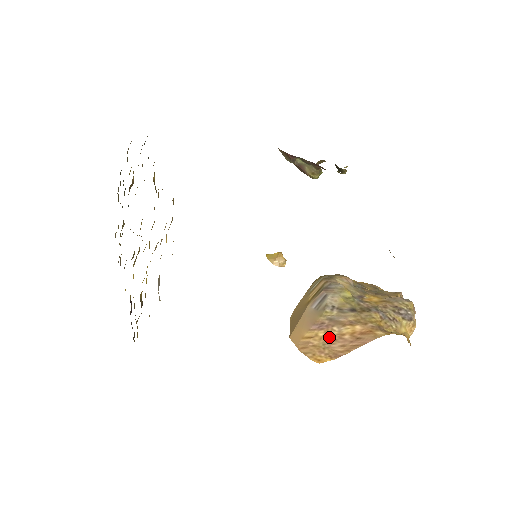
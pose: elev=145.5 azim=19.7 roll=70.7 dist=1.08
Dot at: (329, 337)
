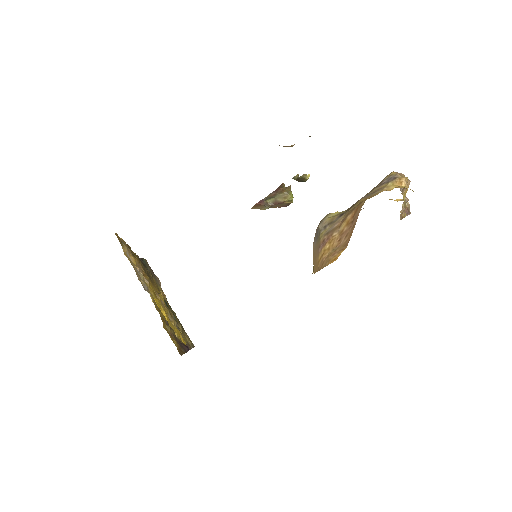
Dot at: (334, 242)
